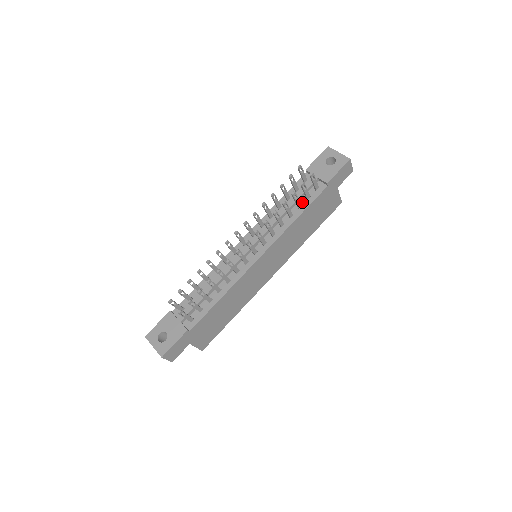
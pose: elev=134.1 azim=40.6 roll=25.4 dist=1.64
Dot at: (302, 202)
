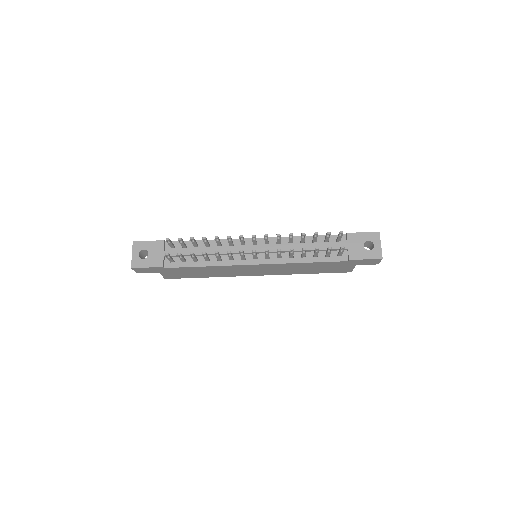
Dot at: (320, 254)
